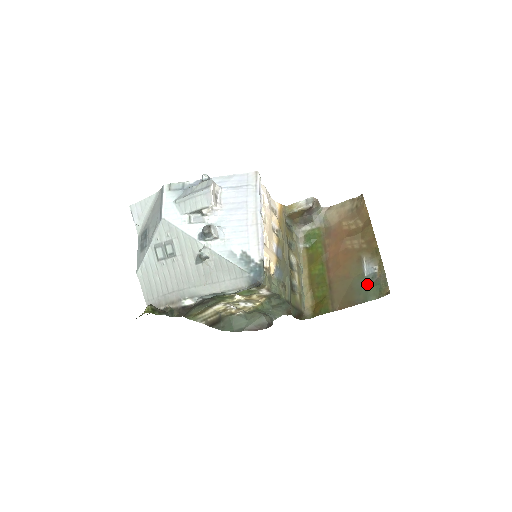
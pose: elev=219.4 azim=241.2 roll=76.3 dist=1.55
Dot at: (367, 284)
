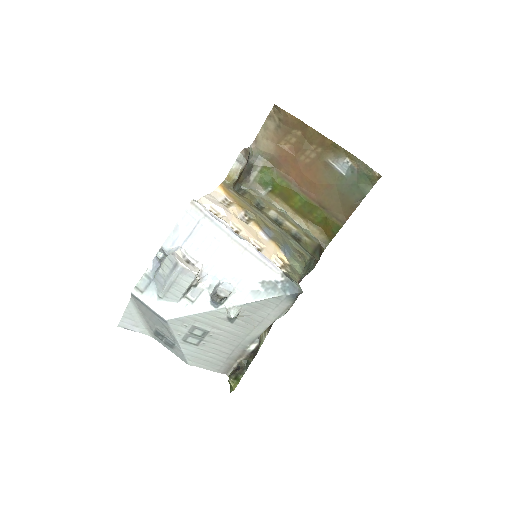
Dot at: (353, 181)
